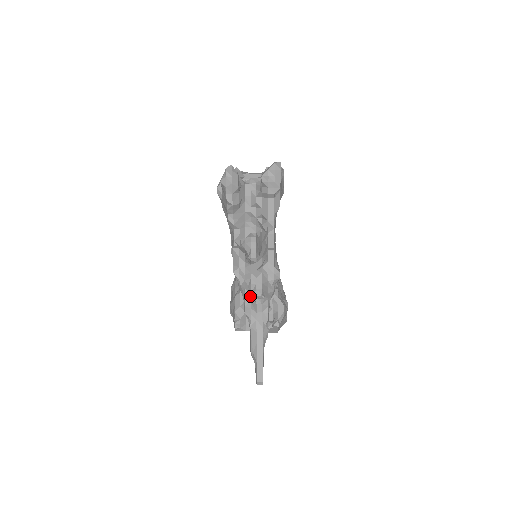
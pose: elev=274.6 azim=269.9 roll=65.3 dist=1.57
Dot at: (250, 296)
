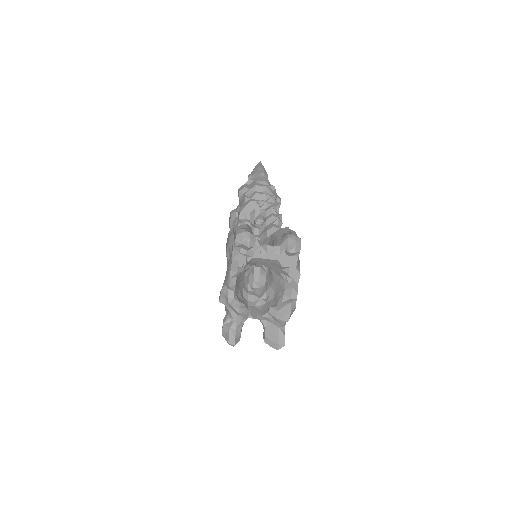
Dot at: occluded
